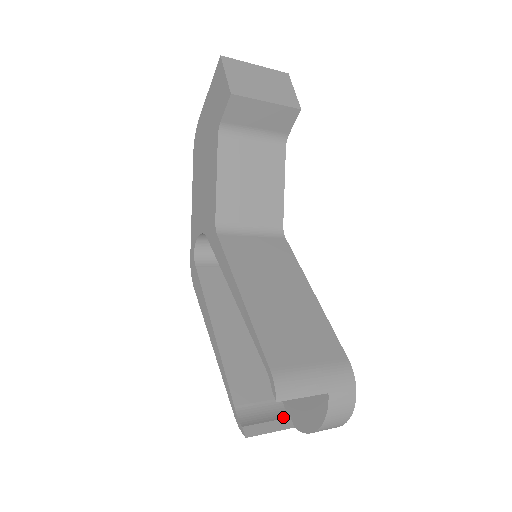
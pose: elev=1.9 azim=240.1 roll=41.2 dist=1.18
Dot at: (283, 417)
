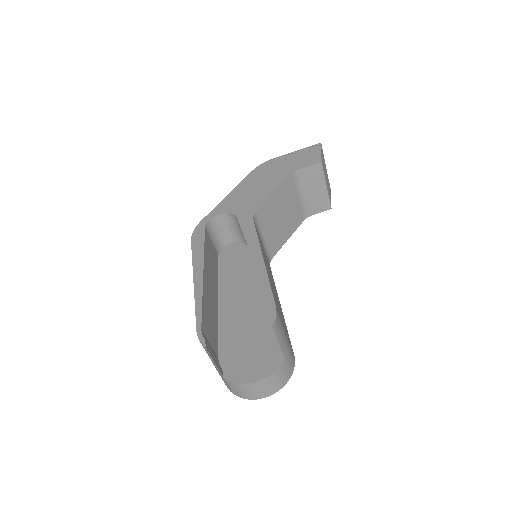
Dot at: occluded
